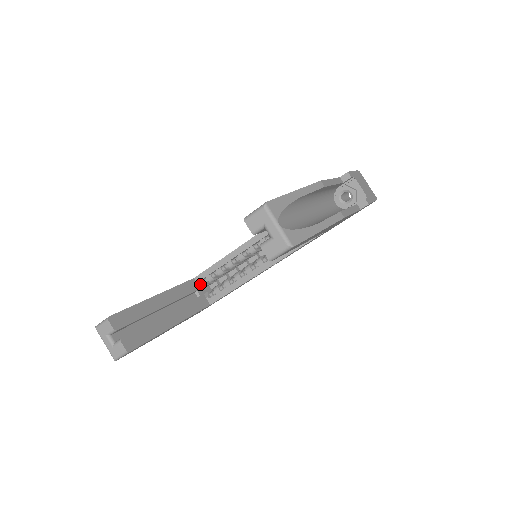
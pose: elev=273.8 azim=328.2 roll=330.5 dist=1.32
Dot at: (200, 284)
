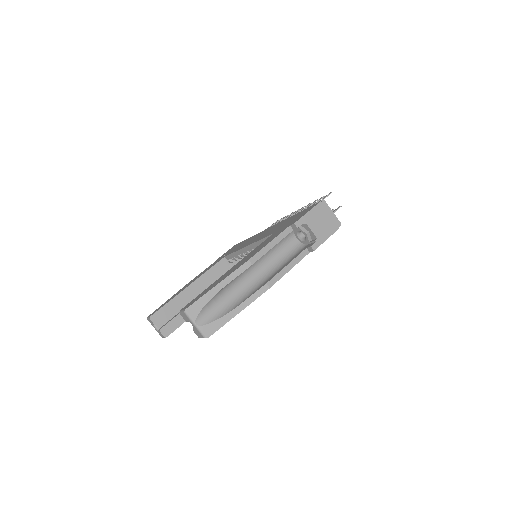
Dot at: (230, 261)
